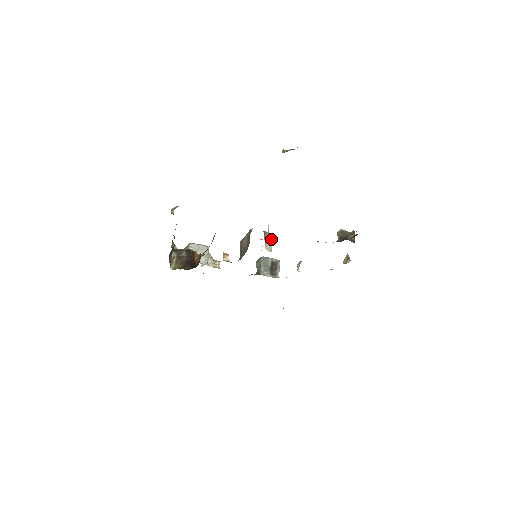
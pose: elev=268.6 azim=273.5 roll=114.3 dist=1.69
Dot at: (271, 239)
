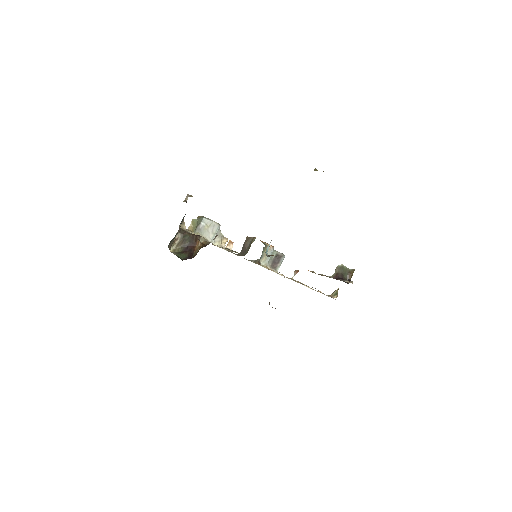
Dot at: (270, 253)
